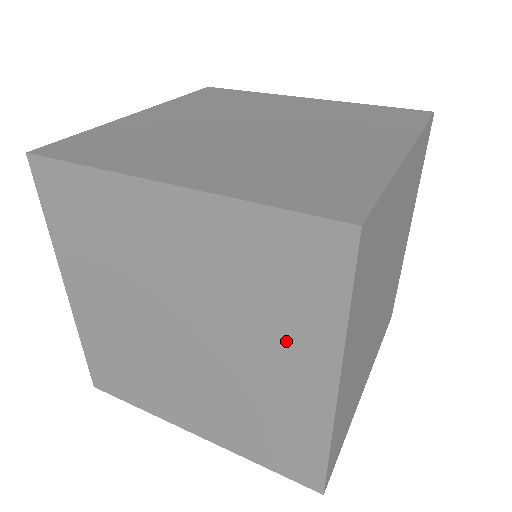
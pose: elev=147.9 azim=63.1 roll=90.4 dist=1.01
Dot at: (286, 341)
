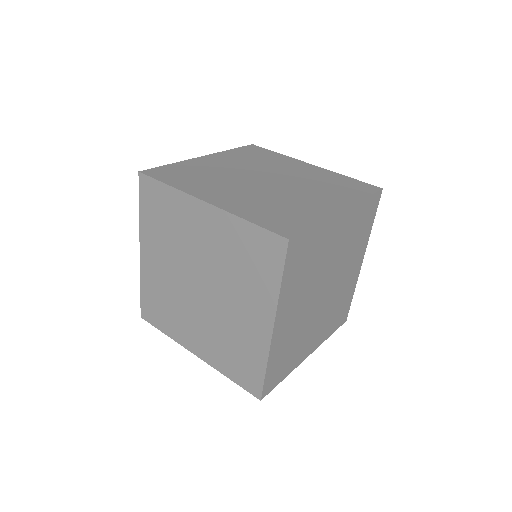
Dot at: (251, 297)
